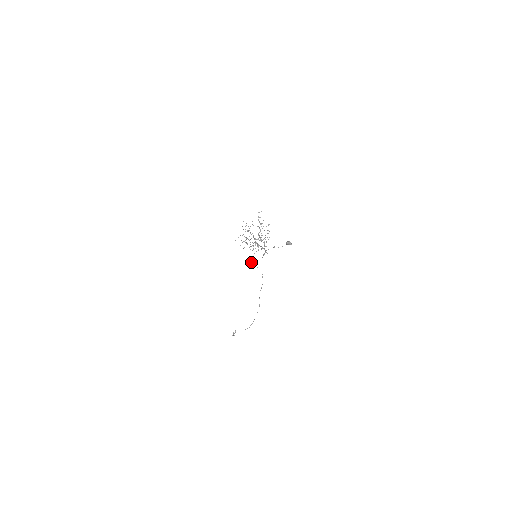
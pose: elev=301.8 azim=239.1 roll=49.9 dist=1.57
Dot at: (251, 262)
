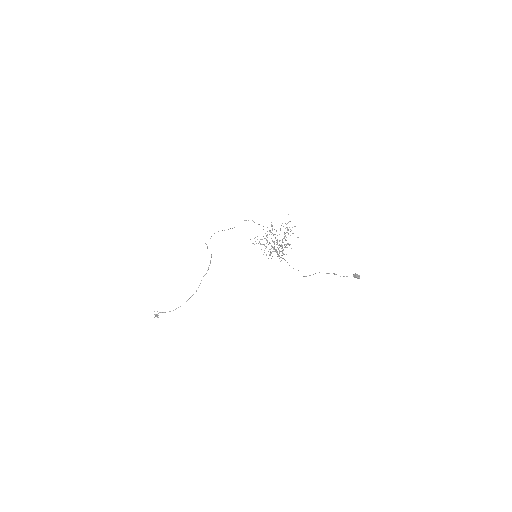
Dot at: (206, 244)
